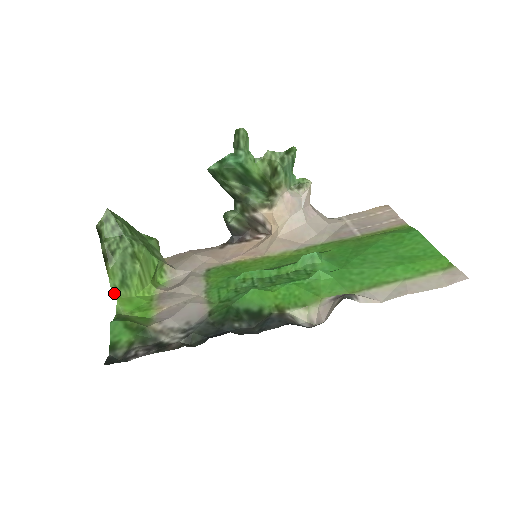
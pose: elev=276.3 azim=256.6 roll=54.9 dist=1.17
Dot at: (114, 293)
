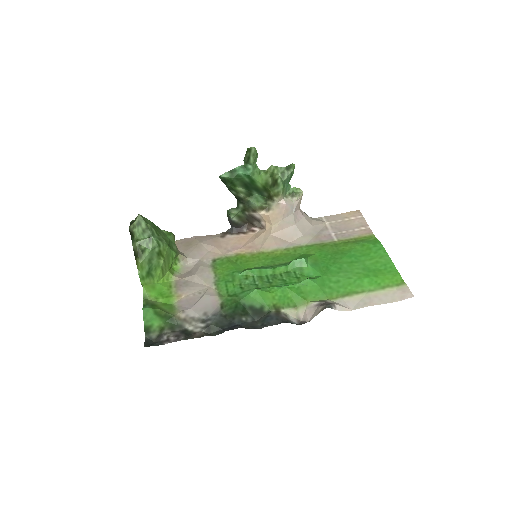
Dot at: (141, 281)
